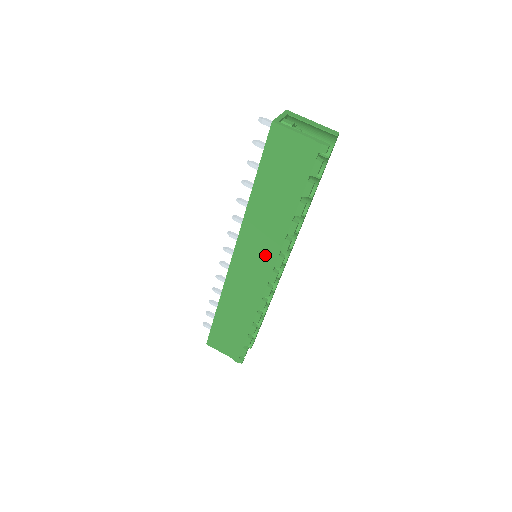
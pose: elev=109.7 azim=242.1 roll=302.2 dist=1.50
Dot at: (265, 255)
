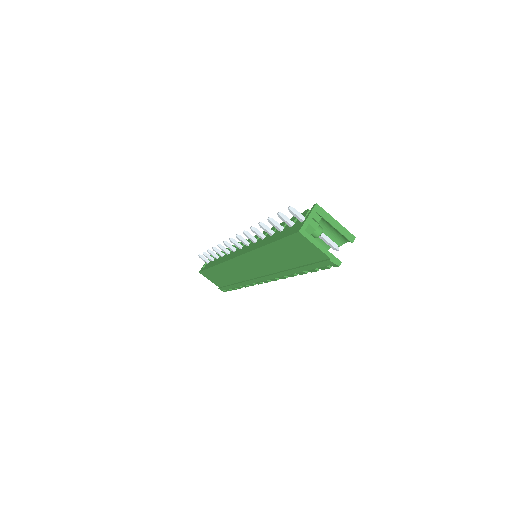
Dot at: (264, 271)
